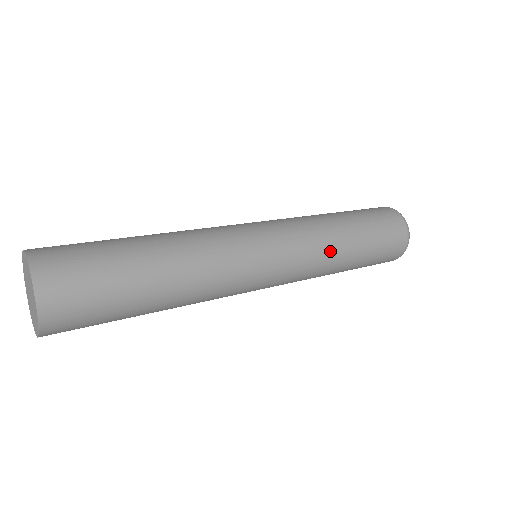
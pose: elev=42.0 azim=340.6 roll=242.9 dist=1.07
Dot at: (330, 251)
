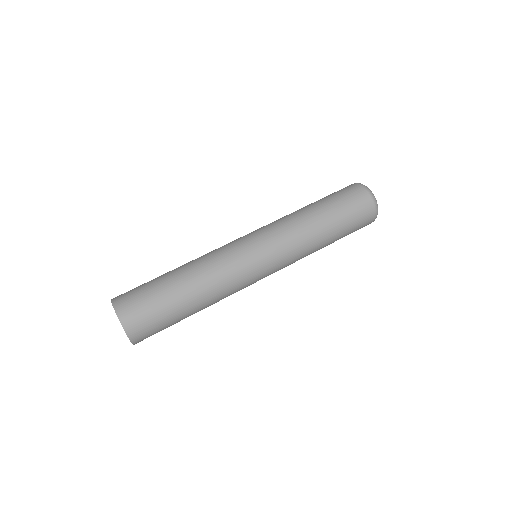
Dot at: (304, 233)
